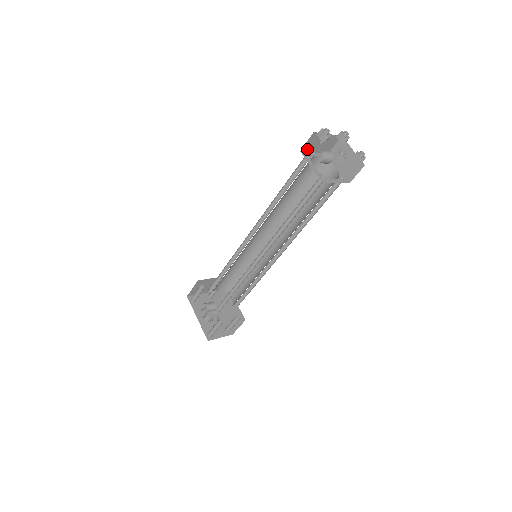
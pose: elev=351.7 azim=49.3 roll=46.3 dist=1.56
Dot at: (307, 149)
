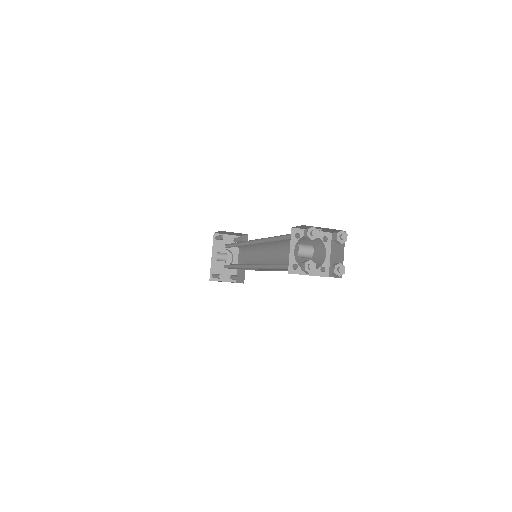
Dot at: (301, 227)
